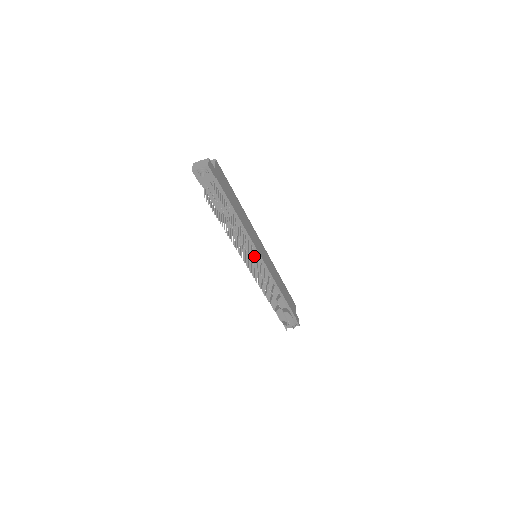
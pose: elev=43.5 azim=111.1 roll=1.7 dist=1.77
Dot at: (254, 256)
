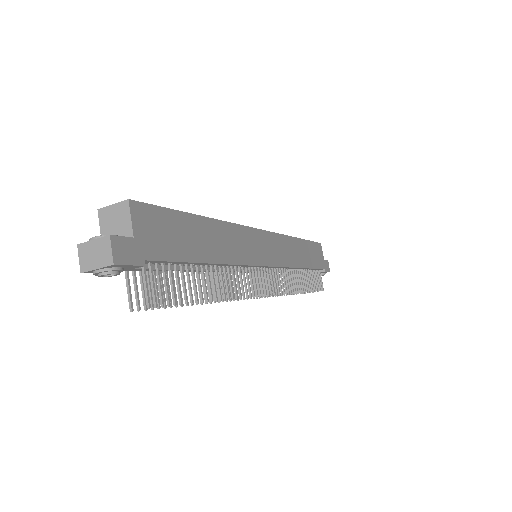
Dot at: (254, 280)
